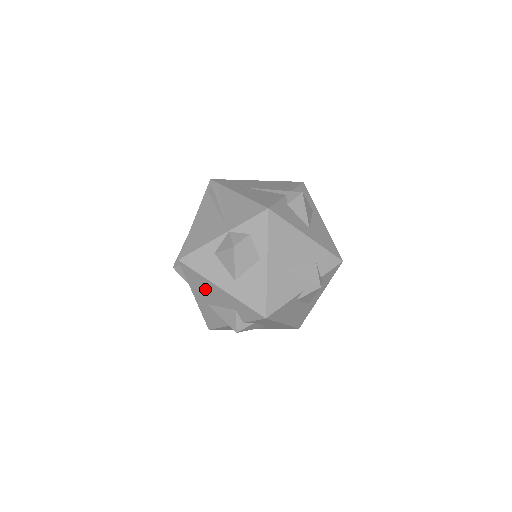
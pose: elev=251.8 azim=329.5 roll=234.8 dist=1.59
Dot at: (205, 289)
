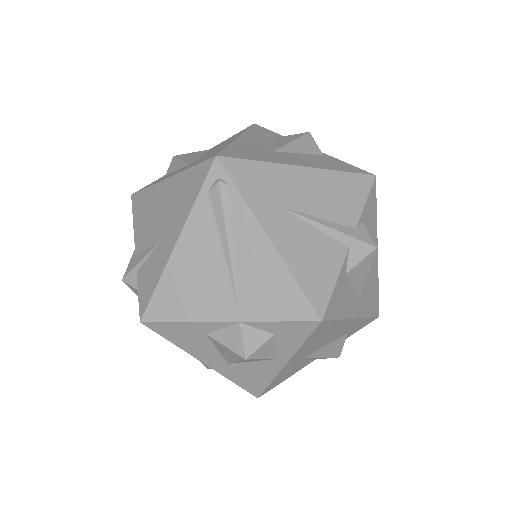
Dot at: occluded
